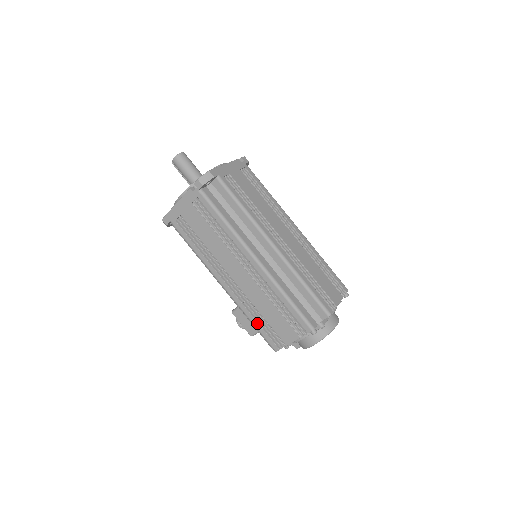
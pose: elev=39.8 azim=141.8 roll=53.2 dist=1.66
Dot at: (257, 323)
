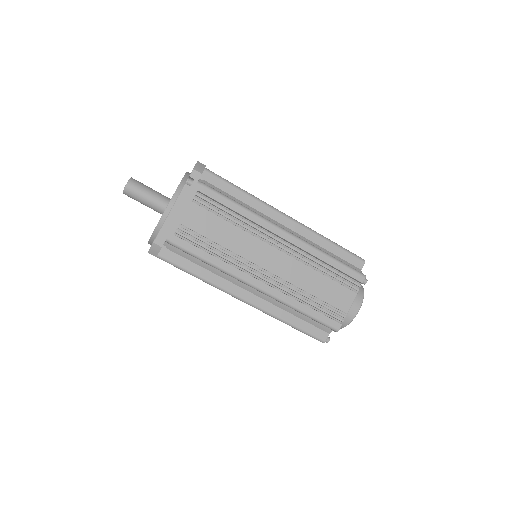
Dot at: occluded
